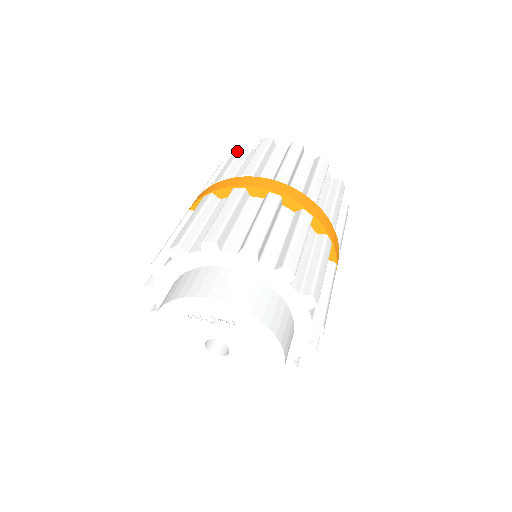
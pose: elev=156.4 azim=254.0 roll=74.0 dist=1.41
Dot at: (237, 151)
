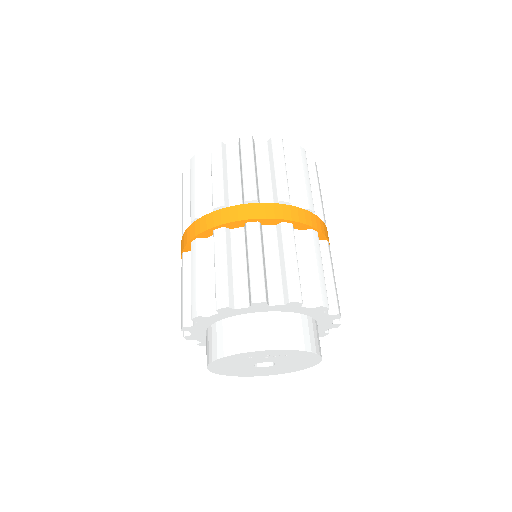
Dot at: (218, 154)
